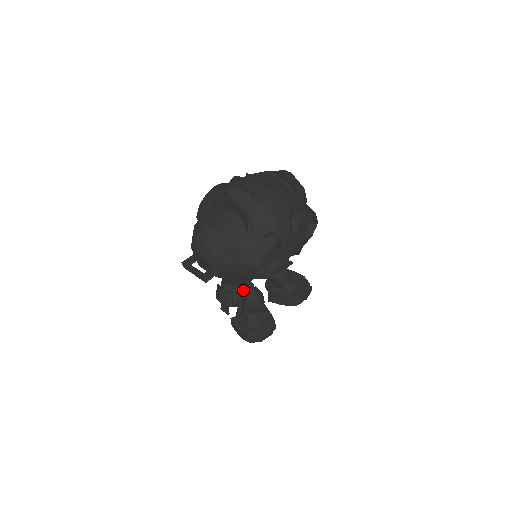
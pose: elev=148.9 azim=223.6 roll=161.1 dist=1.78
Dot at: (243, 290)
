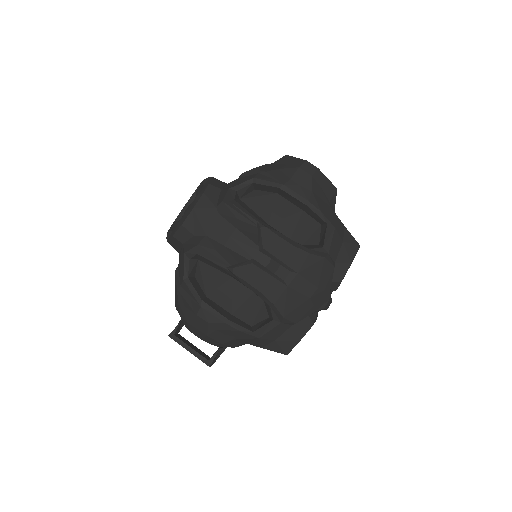
Dot at: occluded
